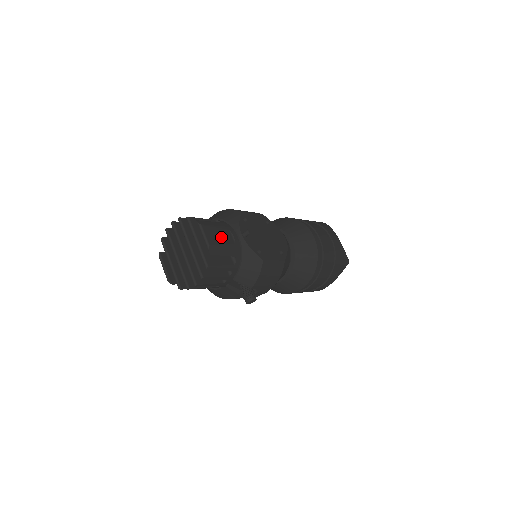
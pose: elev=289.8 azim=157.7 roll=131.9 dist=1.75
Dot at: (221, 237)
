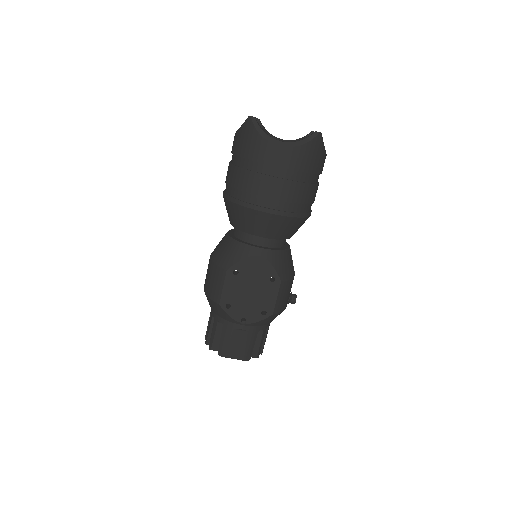
Dot at: (239, 343)
